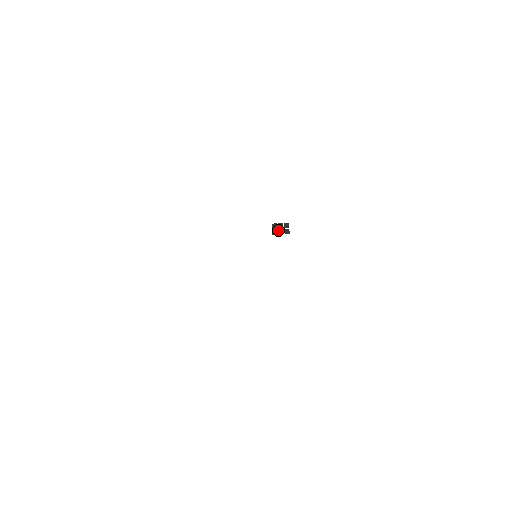
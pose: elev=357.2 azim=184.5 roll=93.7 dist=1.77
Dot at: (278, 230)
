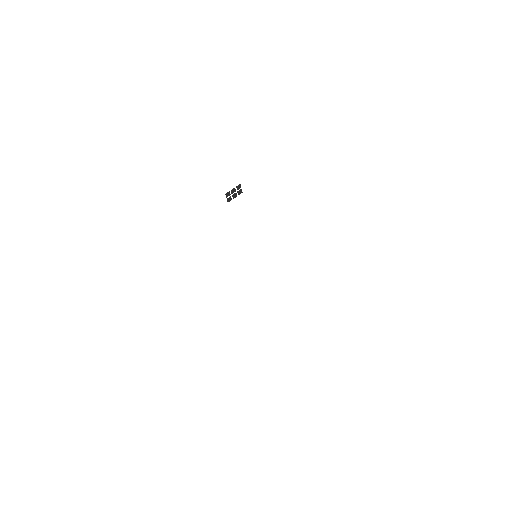
Dot at: (232, 196)
